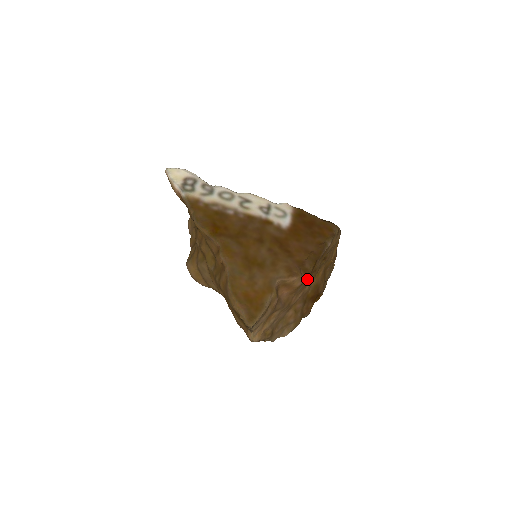
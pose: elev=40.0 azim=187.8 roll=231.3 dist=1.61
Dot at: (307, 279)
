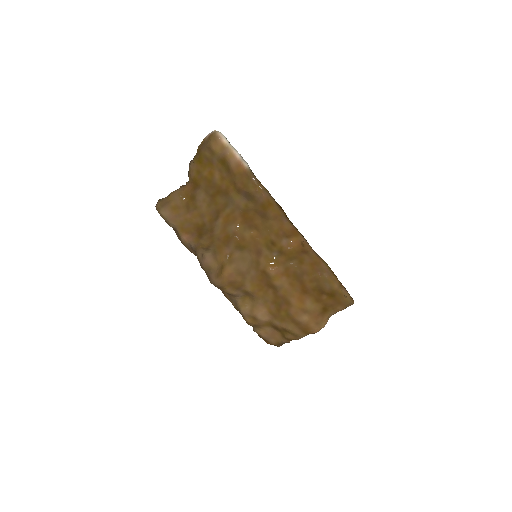
Dot at: occluded
